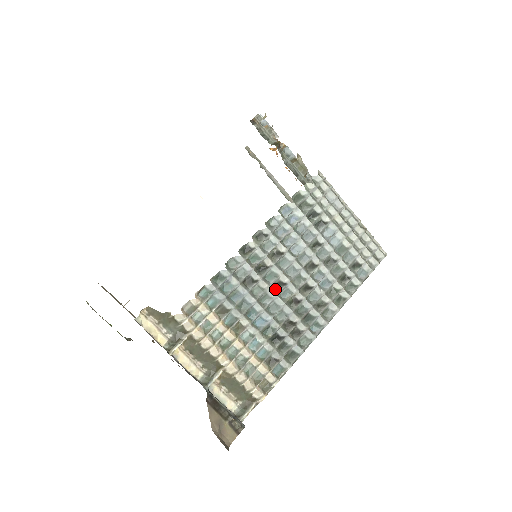
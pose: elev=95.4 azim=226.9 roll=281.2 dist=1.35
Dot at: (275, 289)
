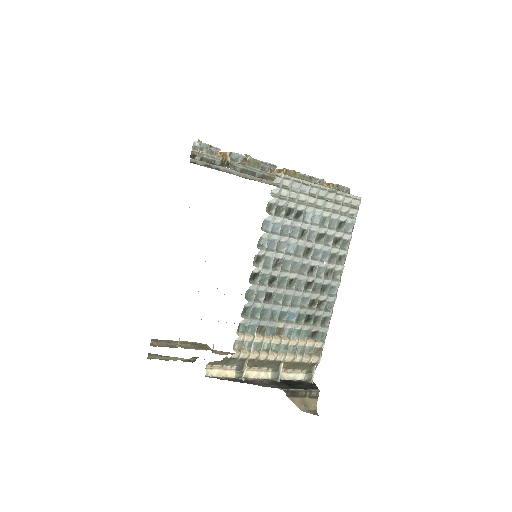
Dot at: (290, 287)
